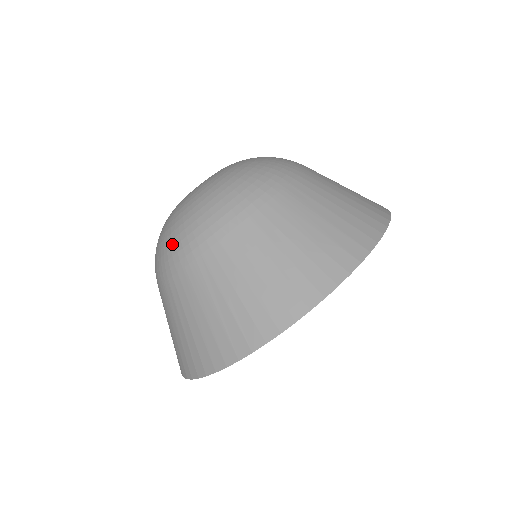
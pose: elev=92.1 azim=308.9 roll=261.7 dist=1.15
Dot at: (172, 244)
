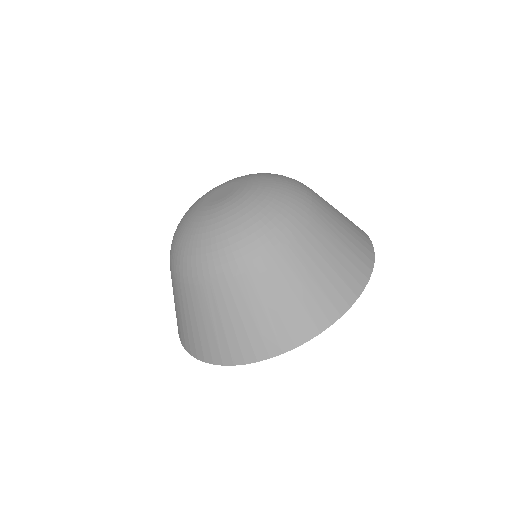
Dot at: (288, 209)
